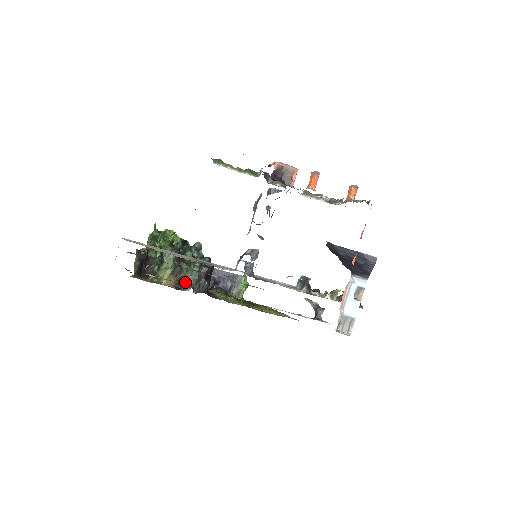
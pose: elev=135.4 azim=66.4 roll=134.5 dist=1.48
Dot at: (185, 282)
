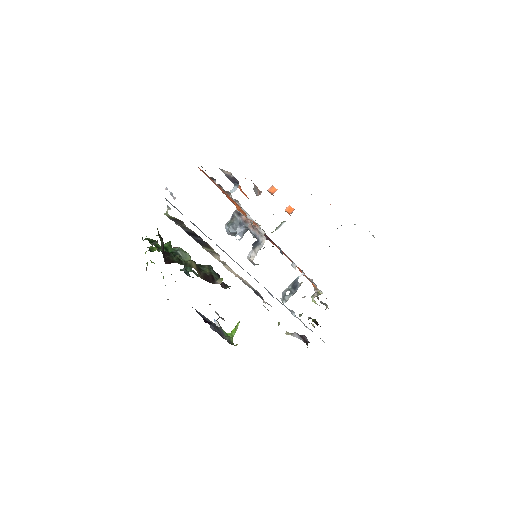
Dot at: (210, 278)
